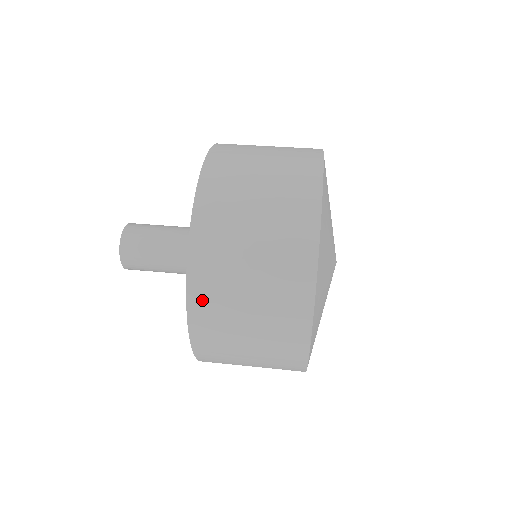
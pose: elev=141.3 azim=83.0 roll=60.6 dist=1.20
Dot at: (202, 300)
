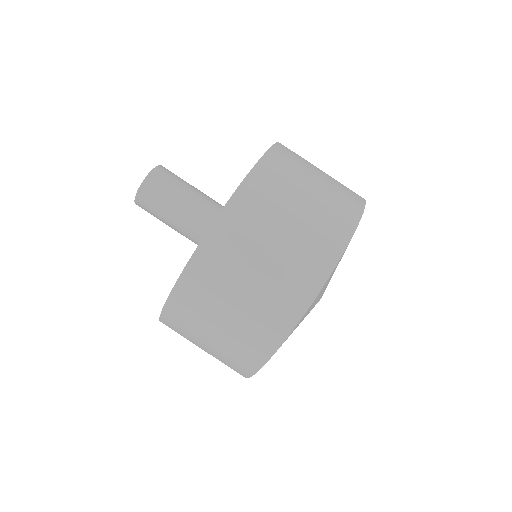
Dot at: occluded
